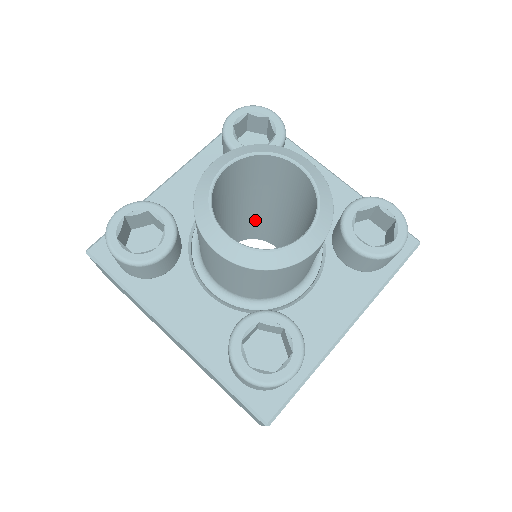
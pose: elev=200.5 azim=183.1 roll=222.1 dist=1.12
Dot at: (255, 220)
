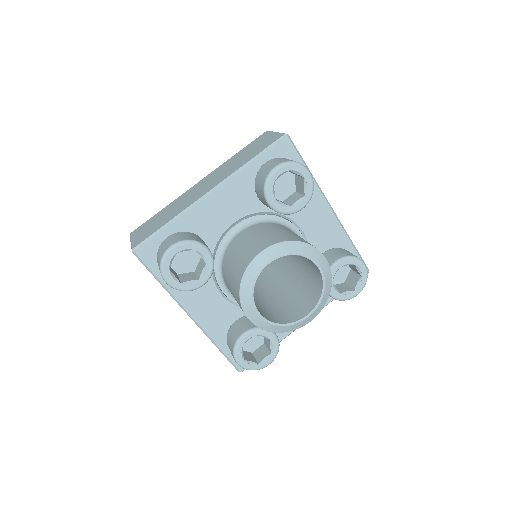
Dot at: occluded
